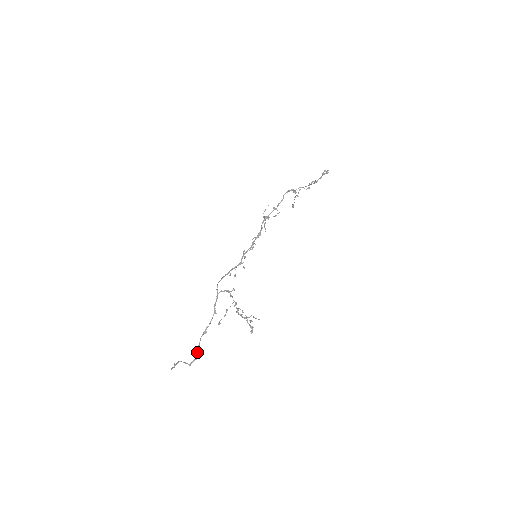
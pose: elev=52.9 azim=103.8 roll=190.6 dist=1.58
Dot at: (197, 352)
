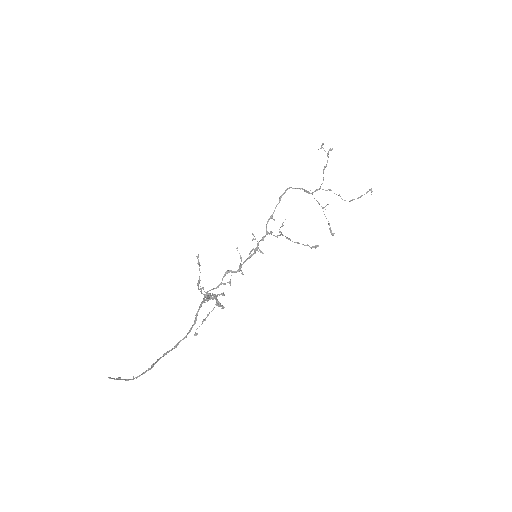
Dot at: (153, 363)
